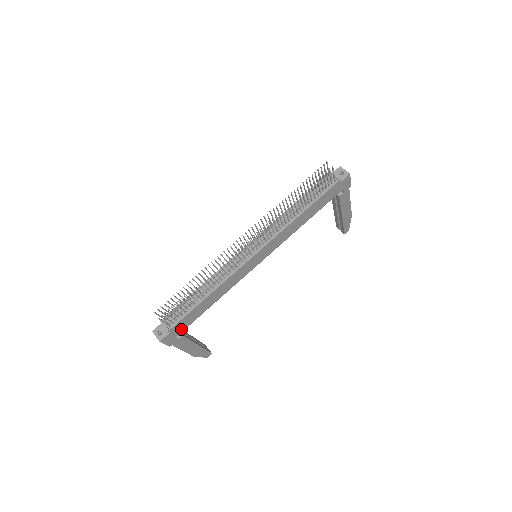
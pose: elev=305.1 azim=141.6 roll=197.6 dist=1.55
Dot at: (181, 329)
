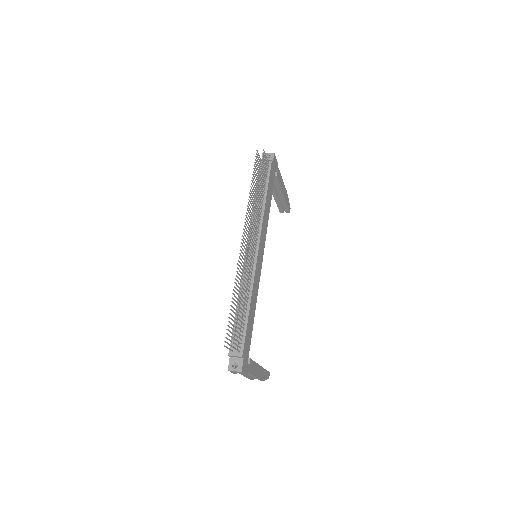
Dot at: (247, 352)
